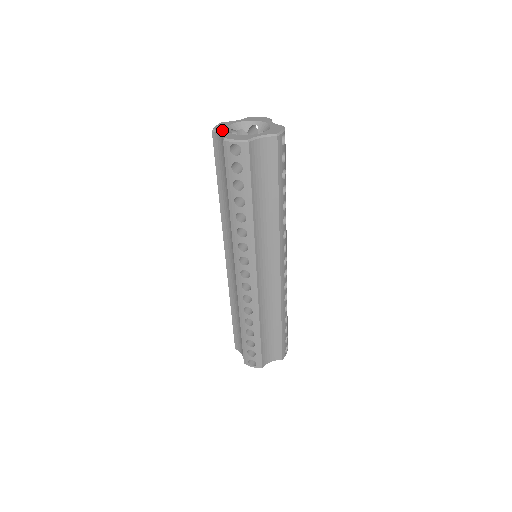
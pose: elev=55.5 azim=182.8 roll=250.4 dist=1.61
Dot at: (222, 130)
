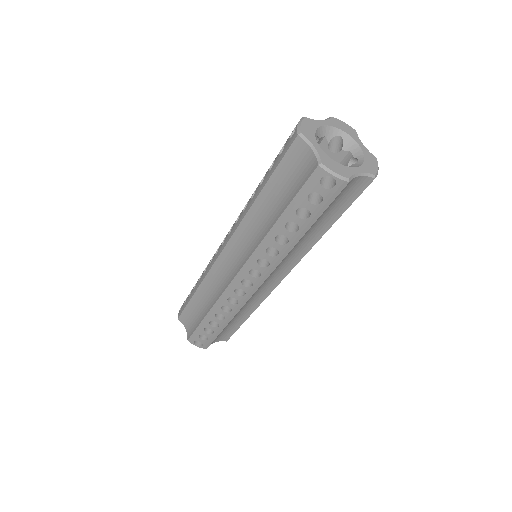
Dot at: (312, 140)
